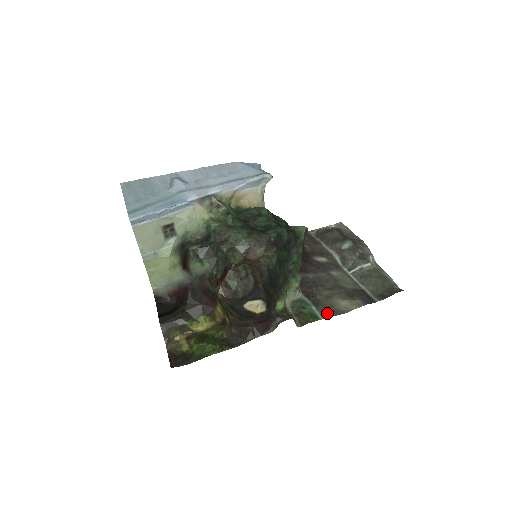
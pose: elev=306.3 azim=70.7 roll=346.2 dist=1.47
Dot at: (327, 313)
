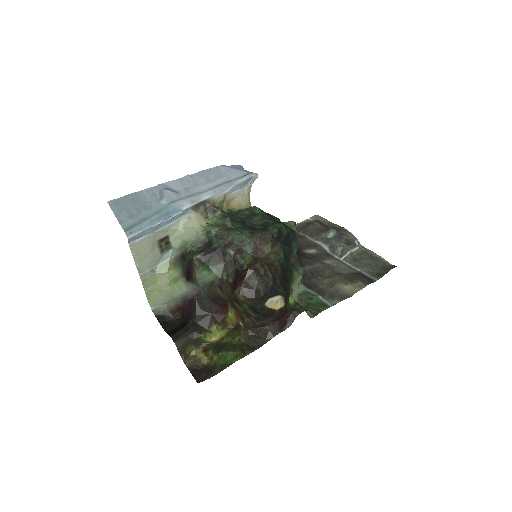
Dot at: (334, 299)
